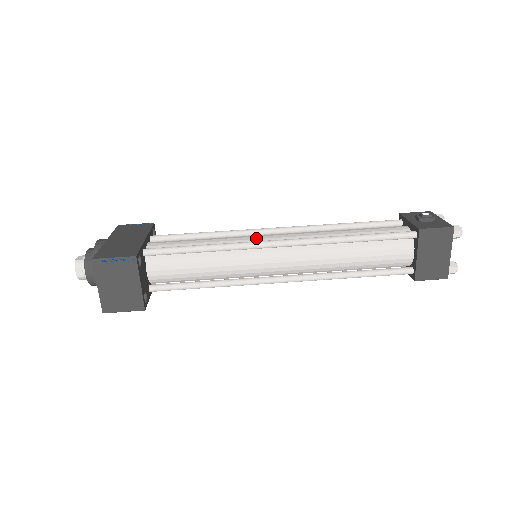
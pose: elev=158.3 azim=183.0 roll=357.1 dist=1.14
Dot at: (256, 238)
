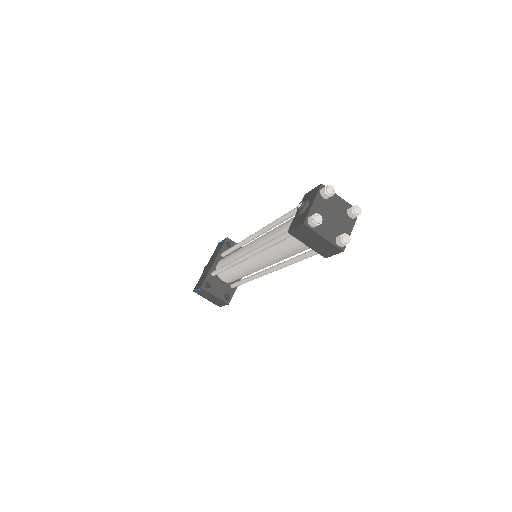
Dot at: (243, 250)
